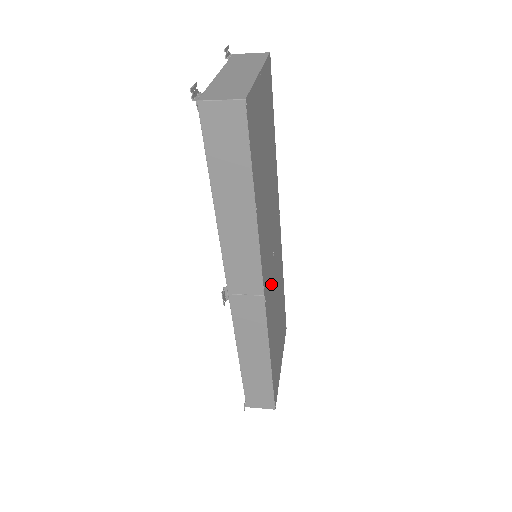
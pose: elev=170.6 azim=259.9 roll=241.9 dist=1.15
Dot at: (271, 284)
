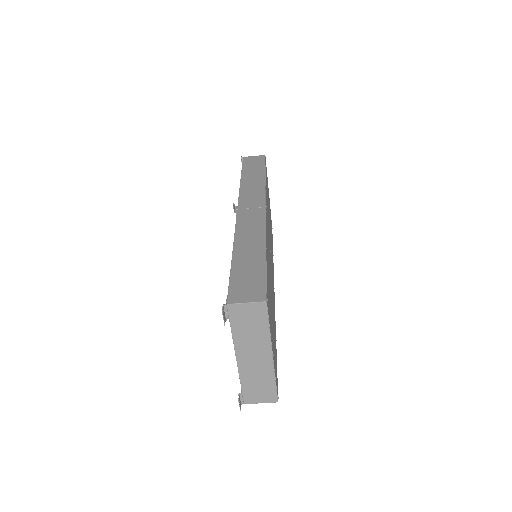
Dot at: occluded
